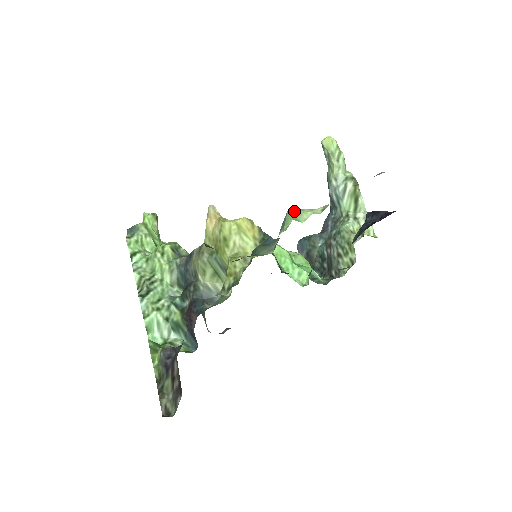
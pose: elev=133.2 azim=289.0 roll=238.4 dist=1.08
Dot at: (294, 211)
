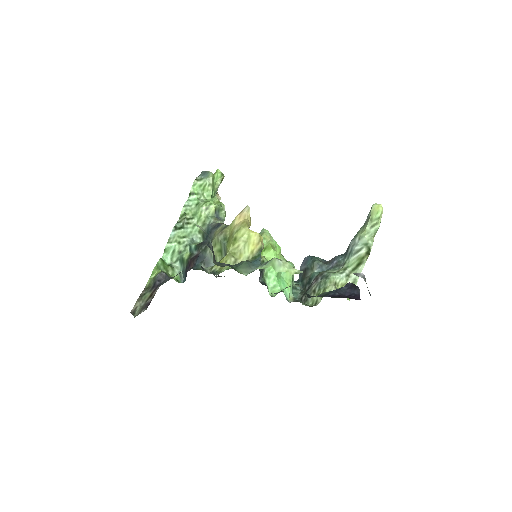
Dot at: (278, 260)
